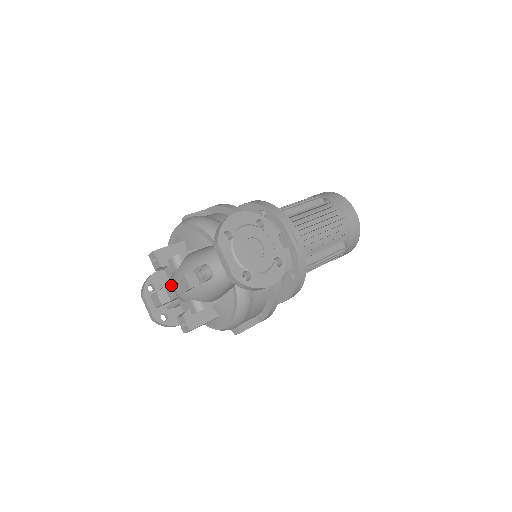
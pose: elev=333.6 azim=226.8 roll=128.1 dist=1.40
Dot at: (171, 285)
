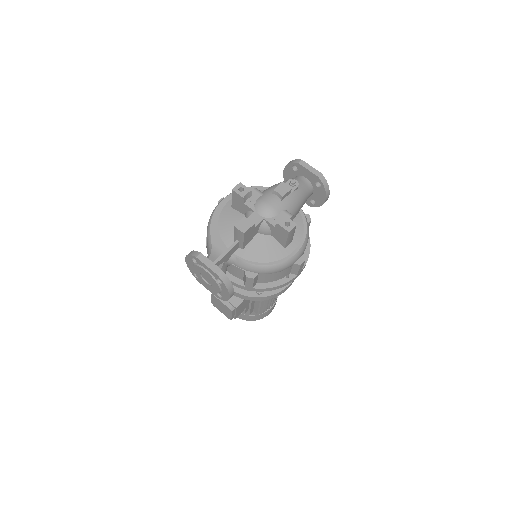
Dot at: (255, 212)
